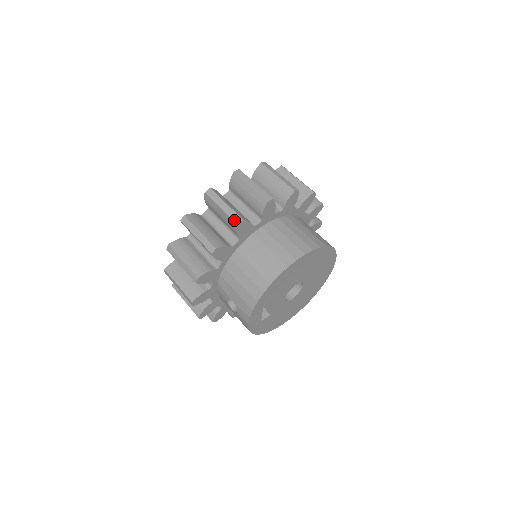
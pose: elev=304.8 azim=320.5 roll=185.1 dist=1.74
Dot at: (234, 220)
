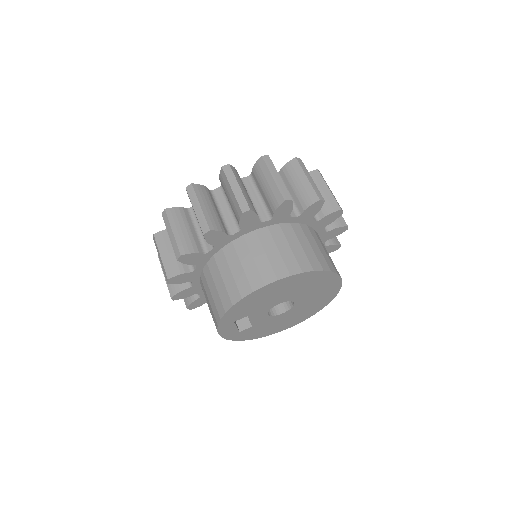
Dot at: (202, 228)
